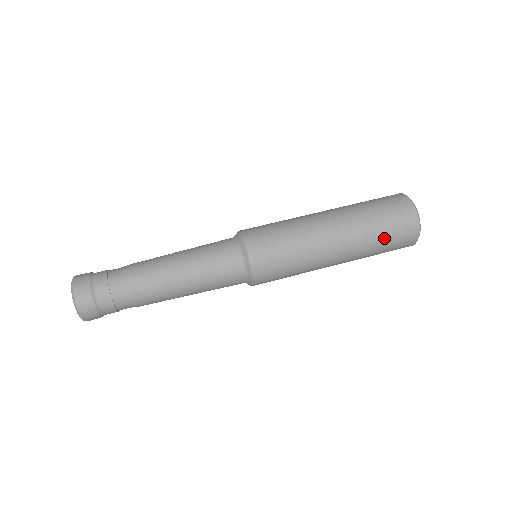
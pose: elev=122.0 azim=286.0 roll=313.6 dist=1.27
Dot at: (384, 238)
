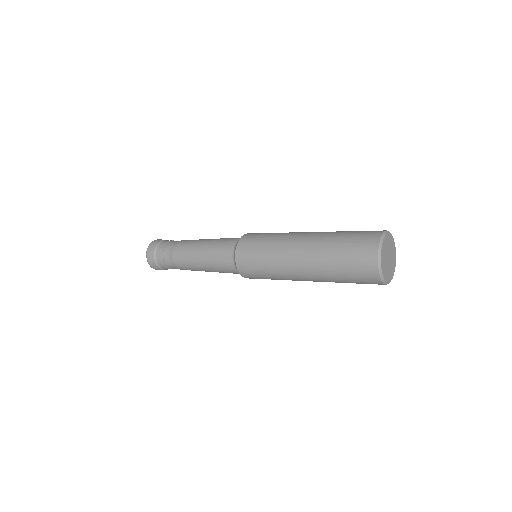
Dot at: (343, 244)
